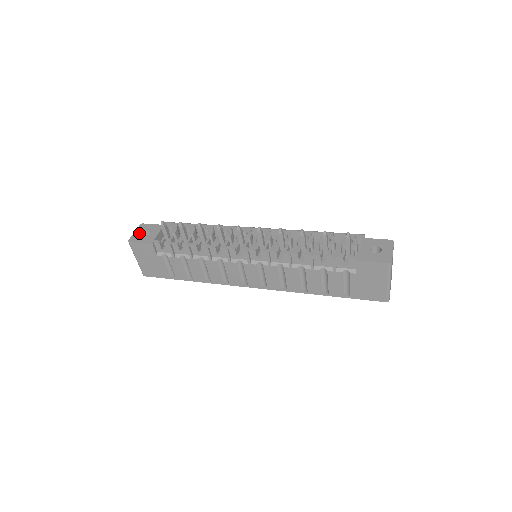
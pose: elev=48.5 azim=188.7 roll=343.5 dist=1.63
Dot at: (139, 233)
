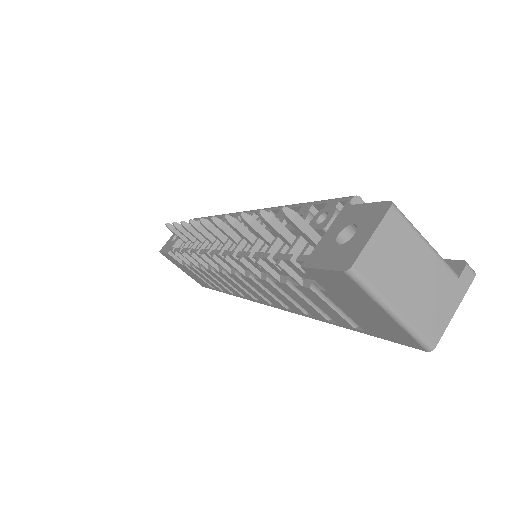
Dot at: (171, 239)
